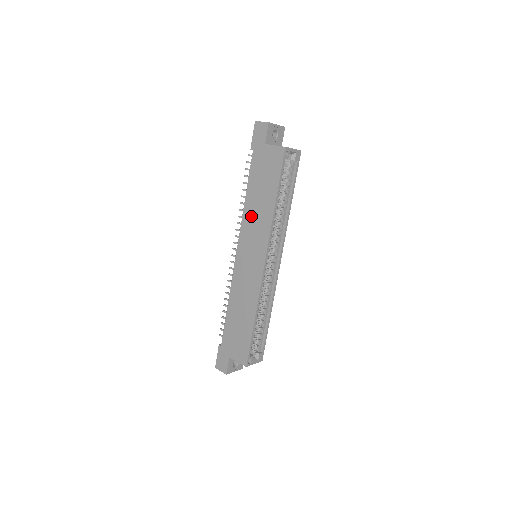
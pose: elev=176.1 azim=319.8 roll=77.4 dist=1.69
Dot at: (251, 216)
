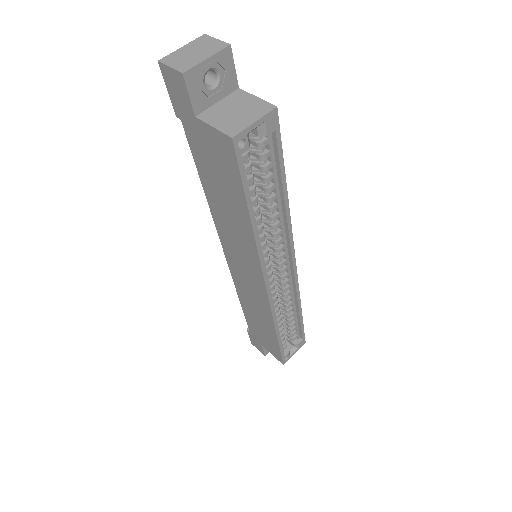
Dot at: (224, 223)
